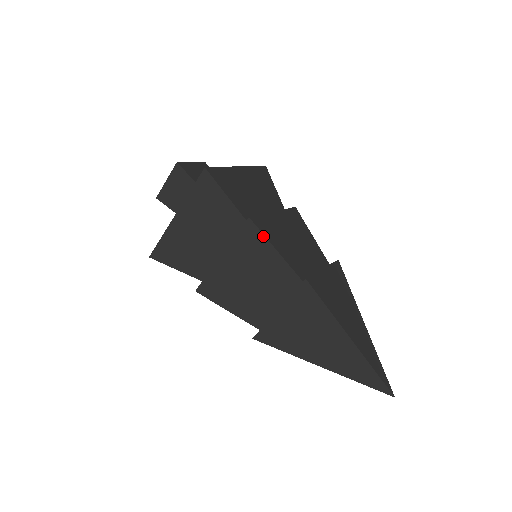
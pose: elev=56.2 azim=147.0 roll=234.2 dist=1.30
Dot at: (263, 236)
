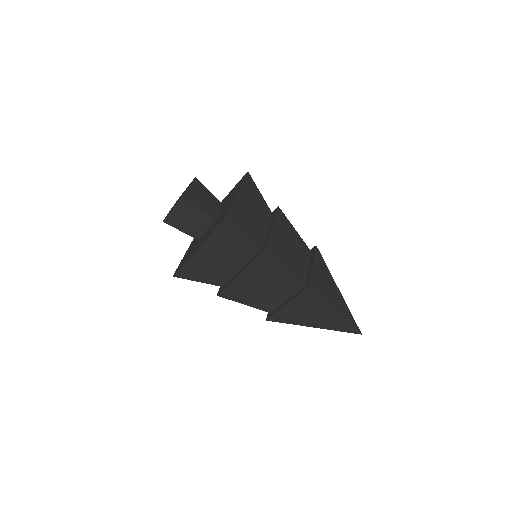
Dot at: (275, 261)
